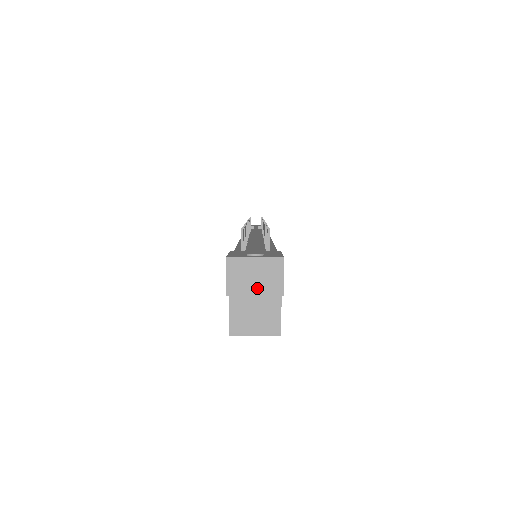
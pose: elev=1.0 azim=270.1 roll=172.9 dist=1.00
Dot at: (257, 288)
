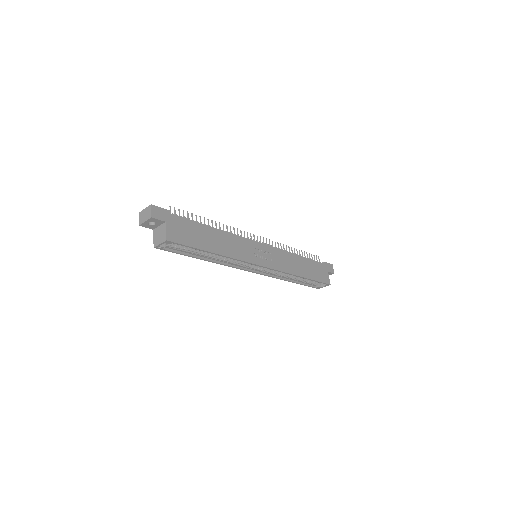
Dot at: (145, 219)
